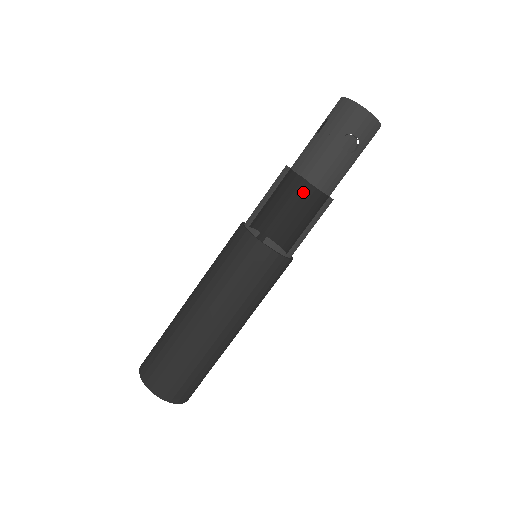
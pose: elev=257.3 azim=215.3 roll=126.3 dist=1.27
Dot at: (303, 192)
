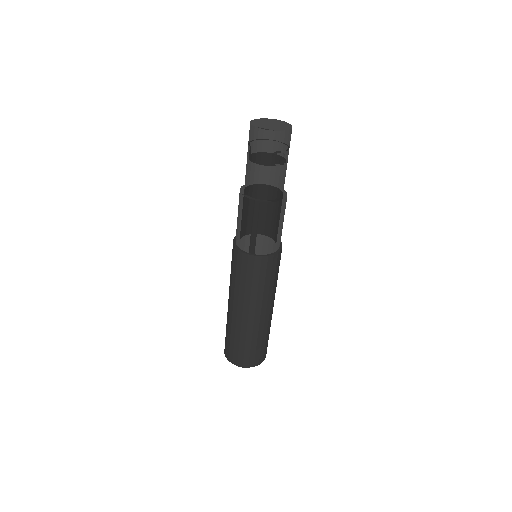
Dot at: (266, 211)
